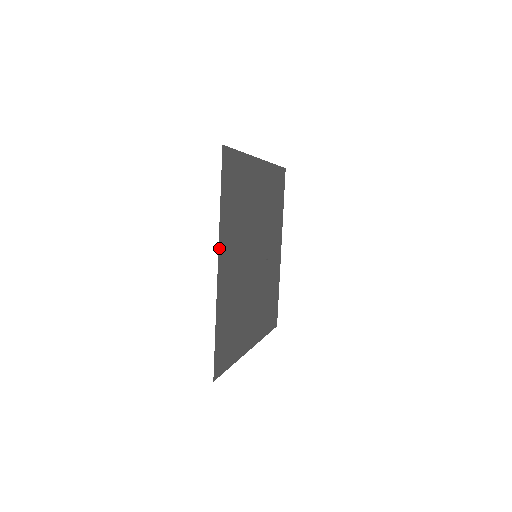
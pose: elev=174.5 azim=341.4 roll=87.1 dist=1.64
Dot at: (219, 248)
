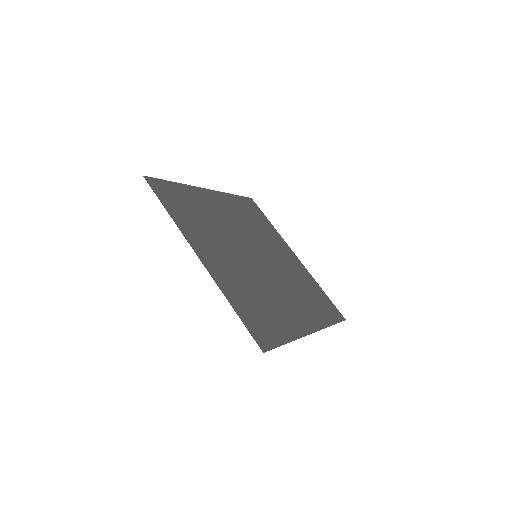
Dot at: (190, 243)
